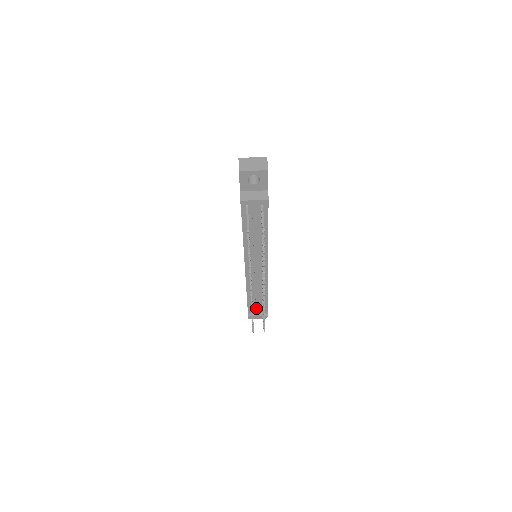
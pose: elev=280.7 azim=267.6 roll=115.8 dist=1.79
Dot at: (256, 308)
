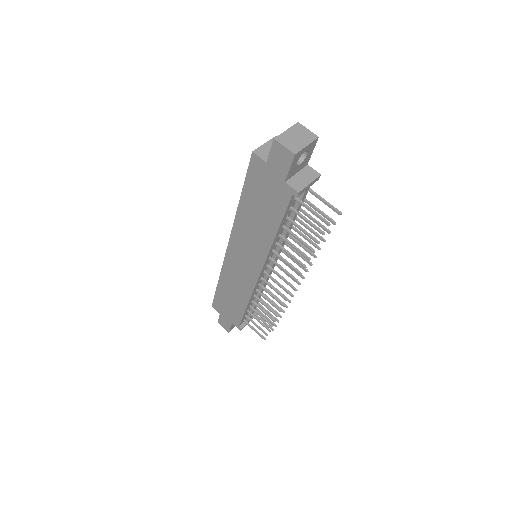
Dot at: occluded
